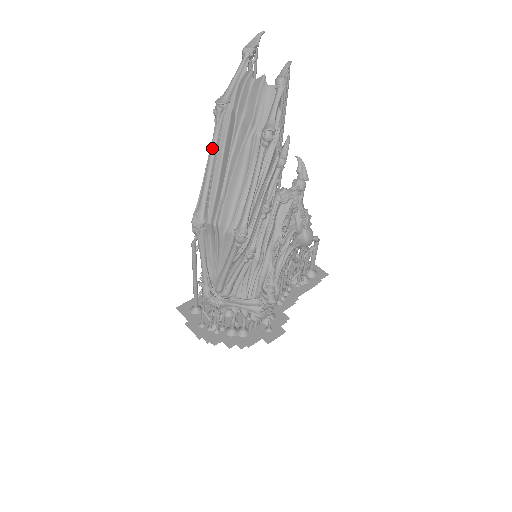
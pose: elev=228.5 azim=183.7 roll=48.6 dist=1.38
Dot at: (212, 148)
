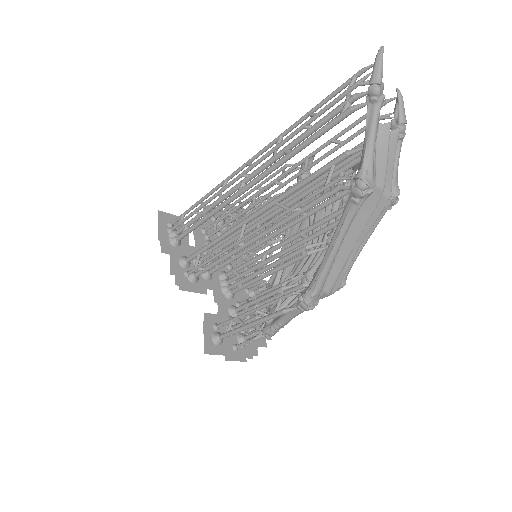
Dot at: (347, 231)
